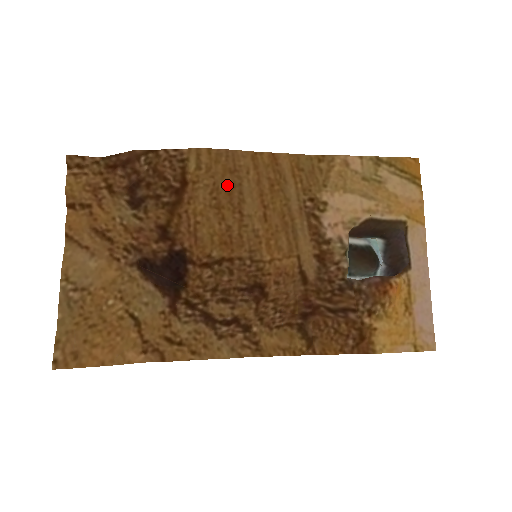
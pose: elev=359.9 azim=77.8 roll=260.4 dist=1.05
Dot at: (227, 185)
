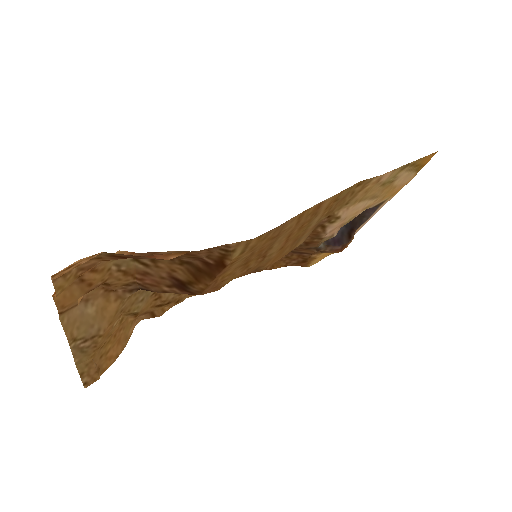
Dot at: (263, 248)
